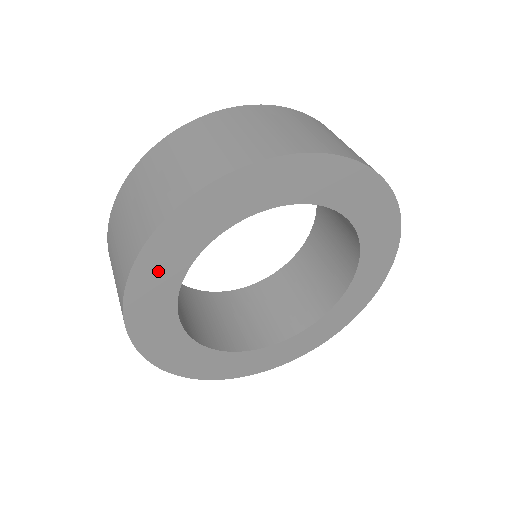
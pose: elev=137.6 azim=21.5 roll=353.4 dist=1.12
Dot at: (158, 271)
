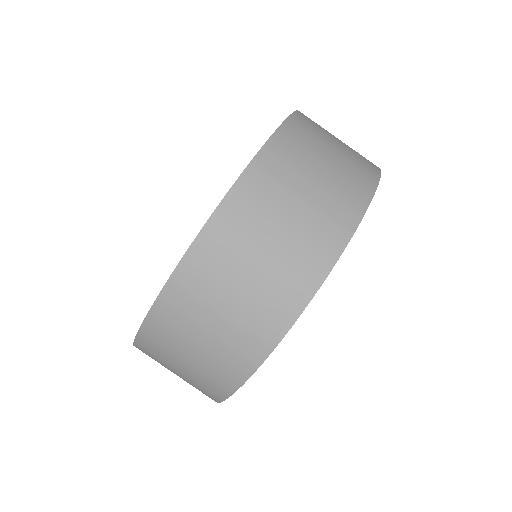
Dot at: occluded
